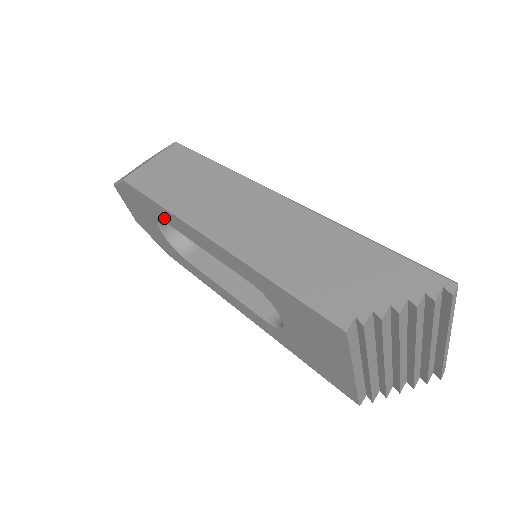
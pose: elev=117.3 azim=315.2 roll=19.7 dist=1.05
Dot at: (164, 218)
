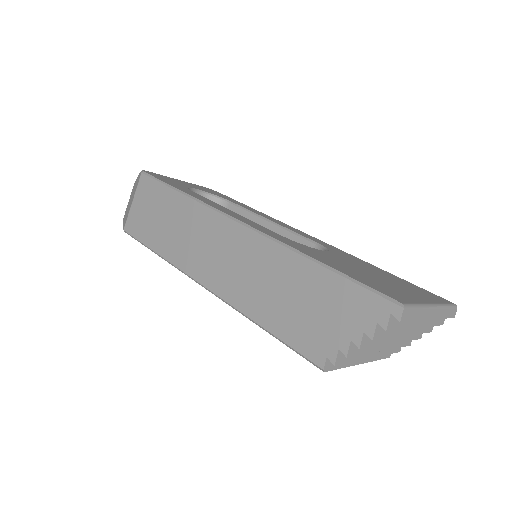
Dot at: occluded
